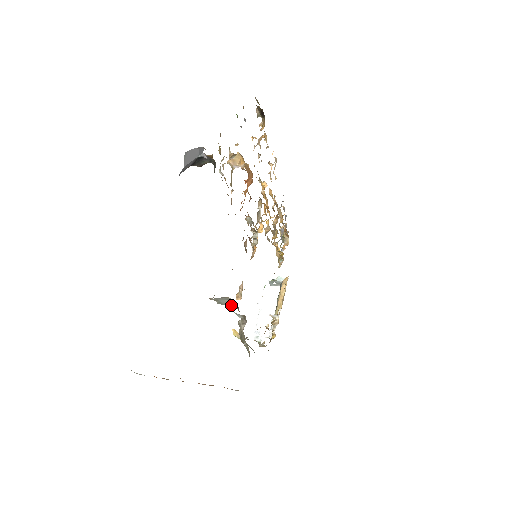
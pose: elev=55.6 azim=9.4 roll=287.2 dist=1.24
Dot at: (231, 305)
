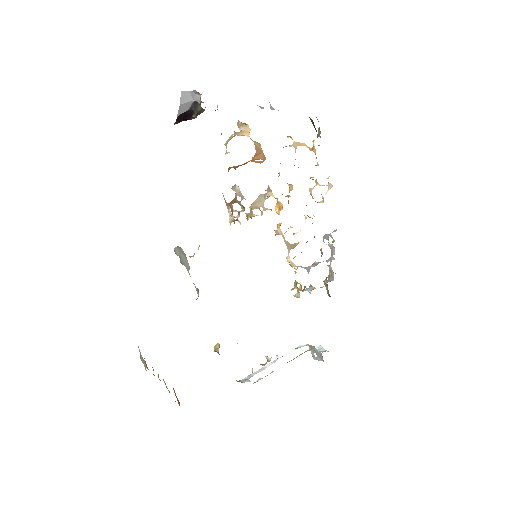
Dot at: (188, 266)
